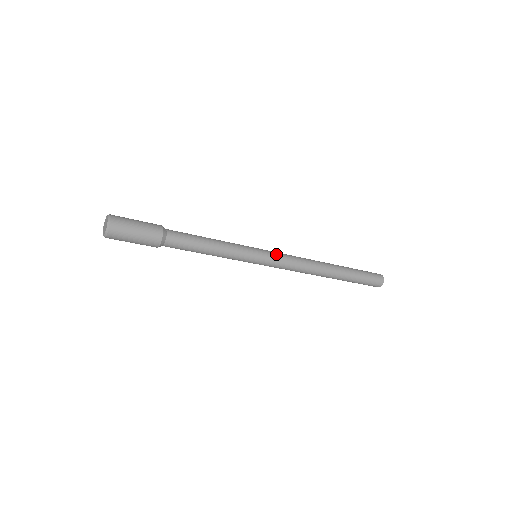
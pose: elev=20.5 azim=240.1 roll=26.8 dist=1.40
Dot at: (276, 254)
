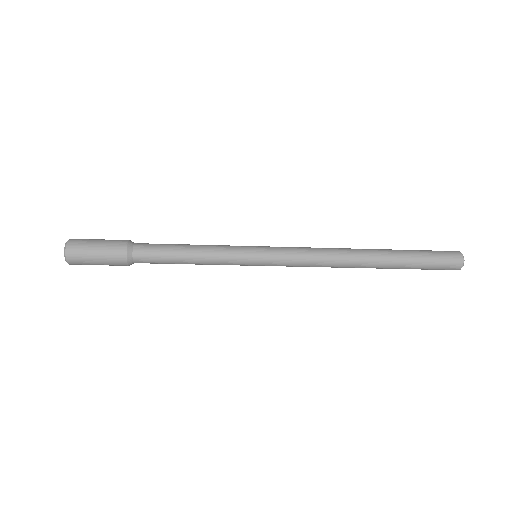
Dot at: (281, 250)
